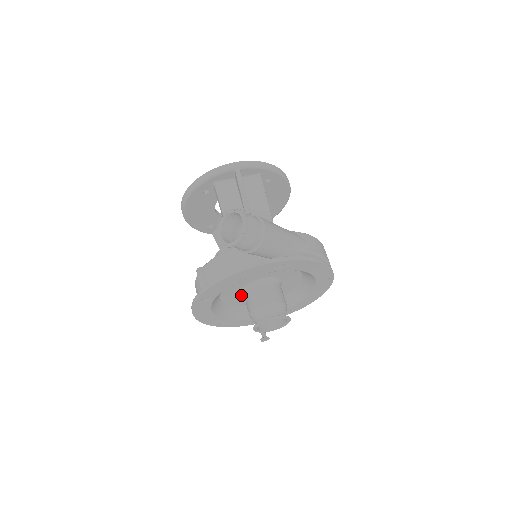
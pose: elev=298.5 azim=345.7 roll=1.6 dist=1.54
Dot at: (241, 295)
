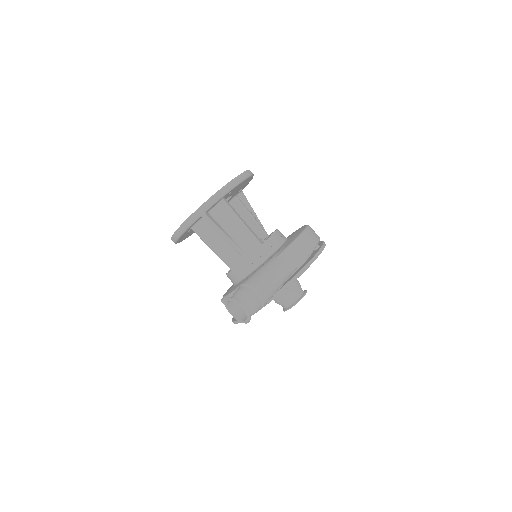
Dot at: occluded
